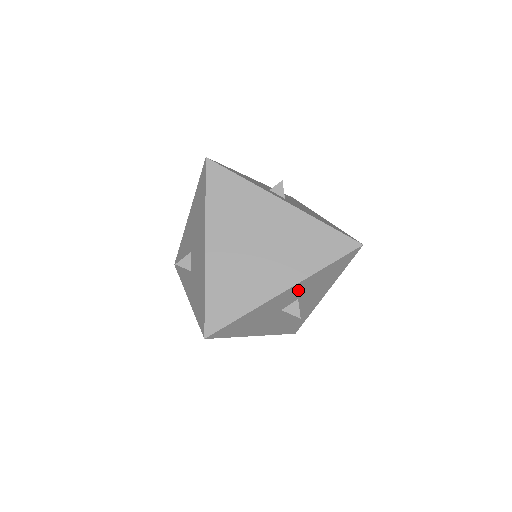
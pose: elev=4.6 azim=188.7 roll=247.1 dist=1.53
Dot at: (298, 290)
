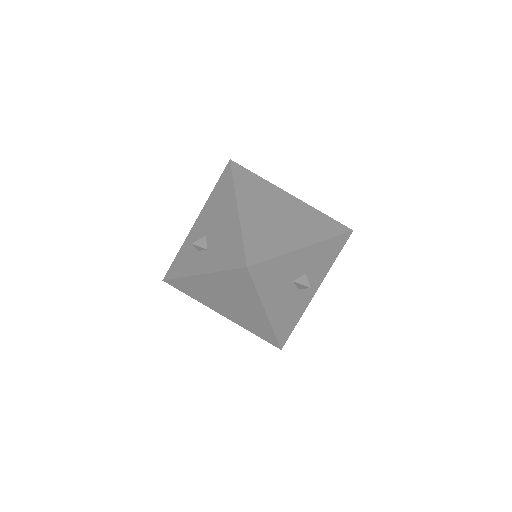
Dot at: (310, 257)
